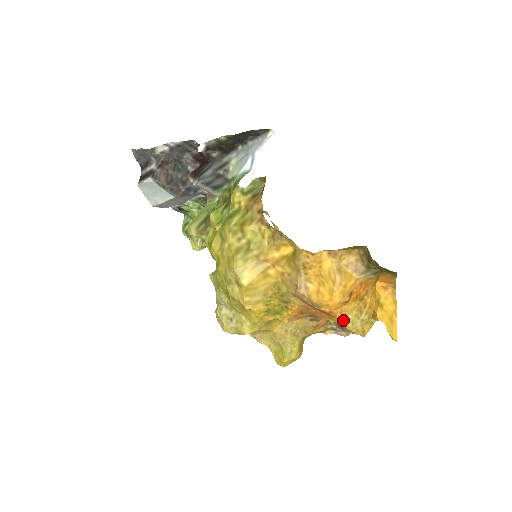
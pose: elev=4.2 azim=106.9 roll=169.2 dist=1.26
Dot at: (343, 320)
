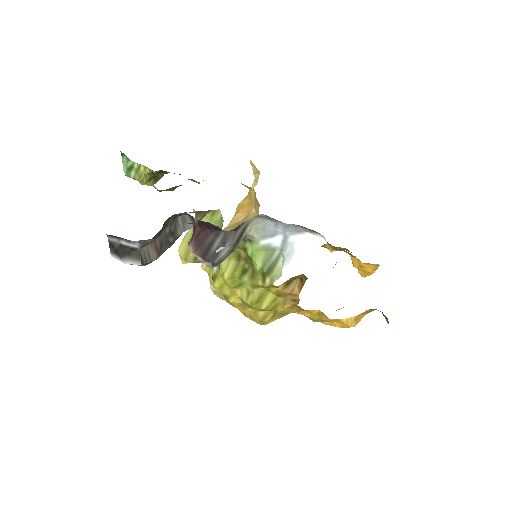
Dot at: occluded
